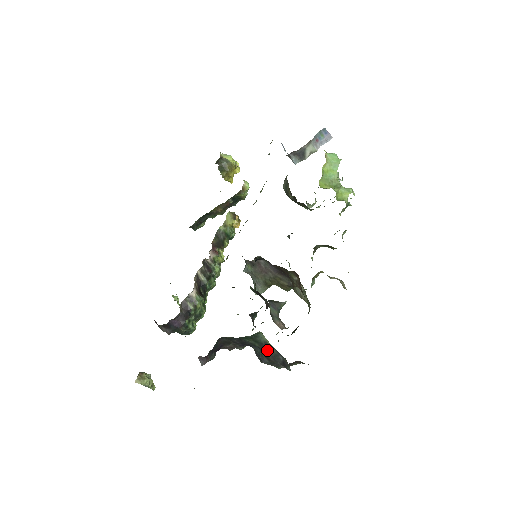
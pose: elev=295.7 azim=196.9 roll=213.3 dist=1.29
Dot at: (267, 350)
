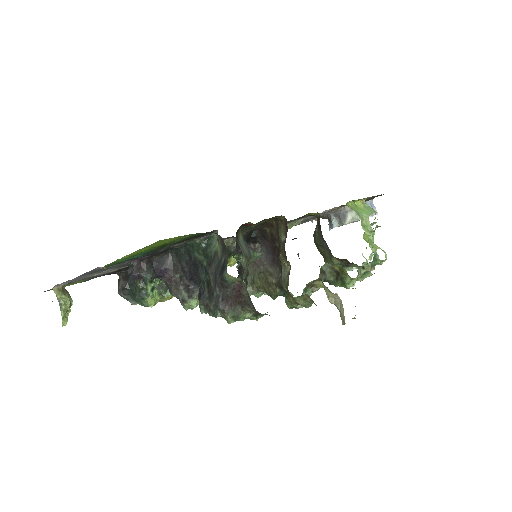
Dot at: (213, 266)
